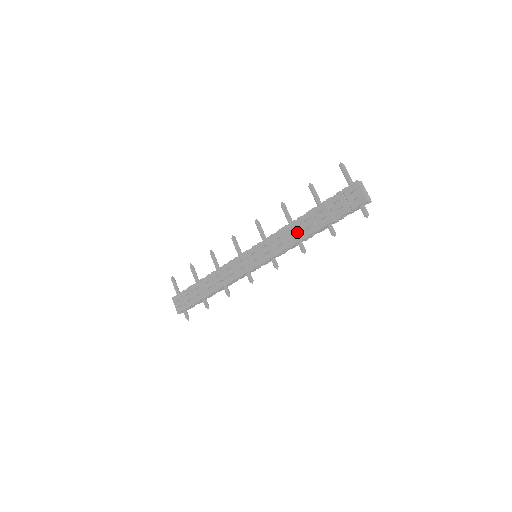
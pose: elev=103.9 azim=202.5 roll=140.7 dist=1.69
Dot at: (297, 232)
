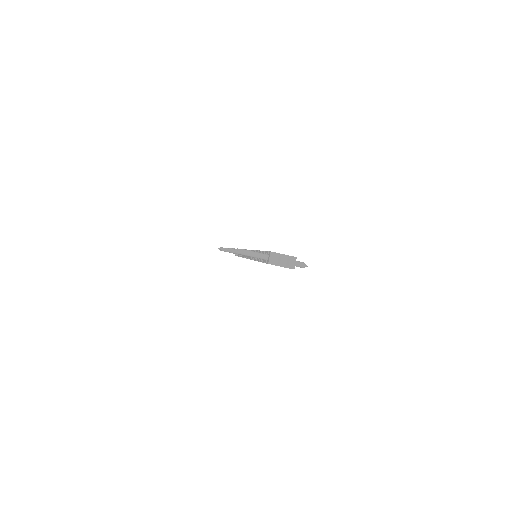
Dot at: occluded
